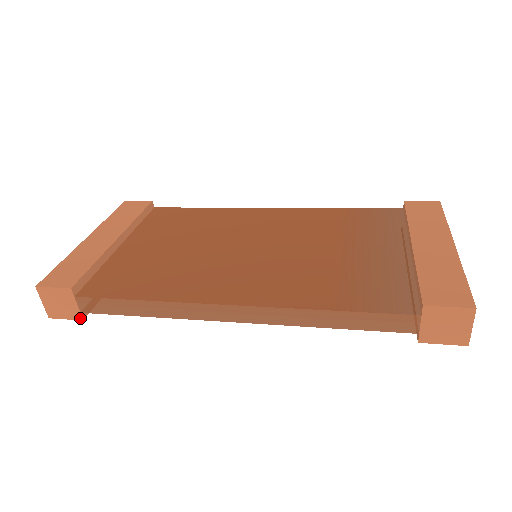
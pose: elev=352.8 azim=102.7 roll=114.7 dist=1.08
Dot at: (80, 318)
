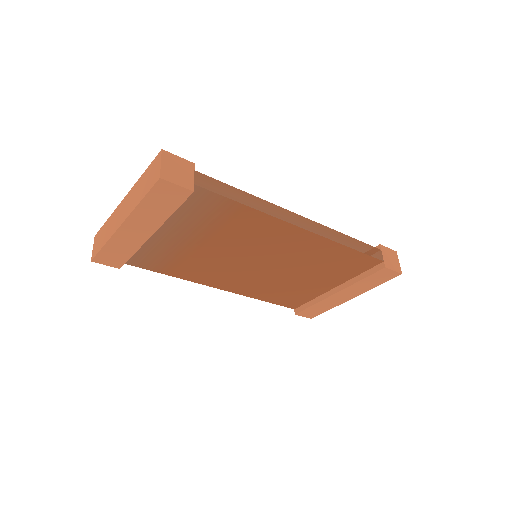
Dot at: (192, 189)
